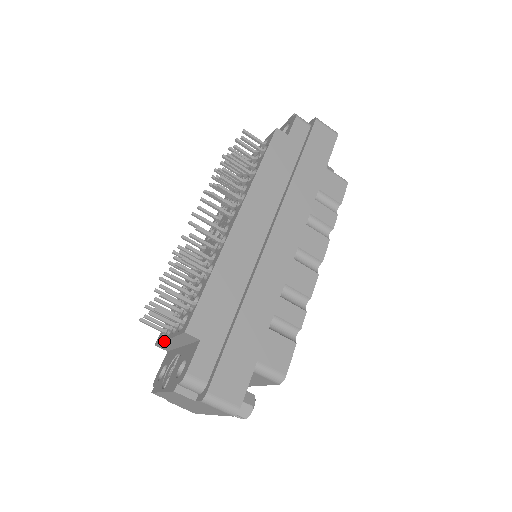
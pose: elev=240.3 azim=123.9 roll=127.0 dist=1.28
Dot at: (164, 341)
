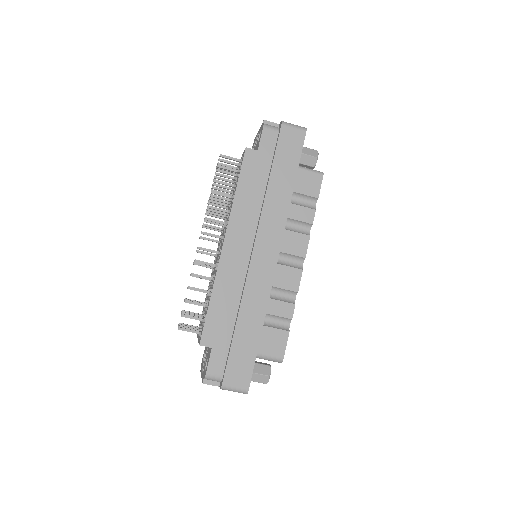
Dot at: occluded
